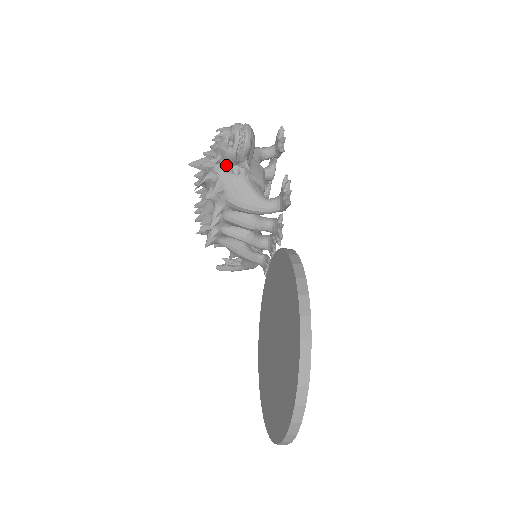
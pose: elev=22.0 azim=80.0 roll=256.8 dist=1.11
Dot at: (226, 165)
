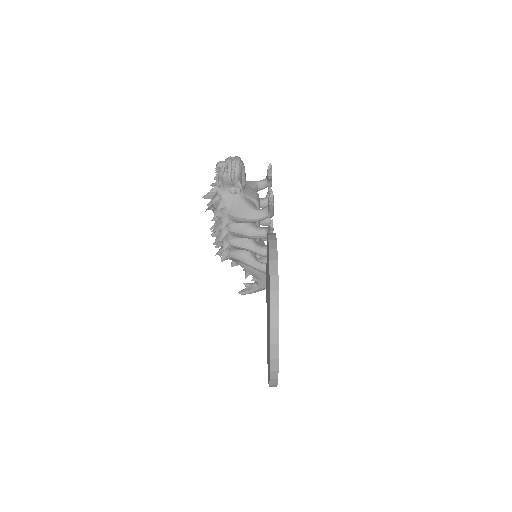
Dot at: (226, 188)
